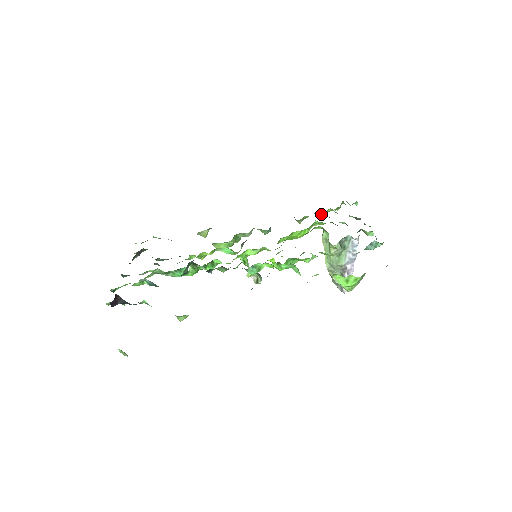
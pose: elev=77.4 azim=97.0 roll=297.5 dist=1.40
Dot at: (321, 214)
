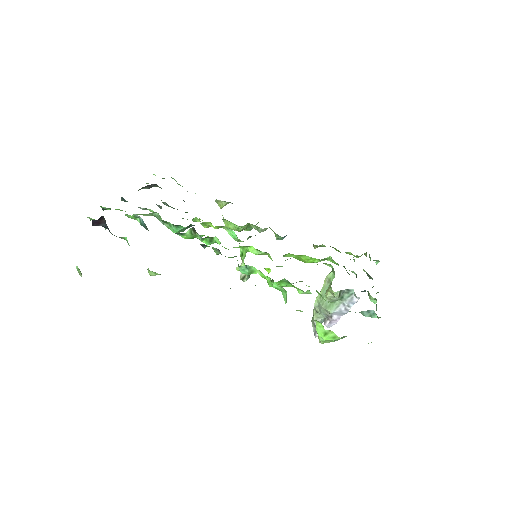
Dot at: occluded
